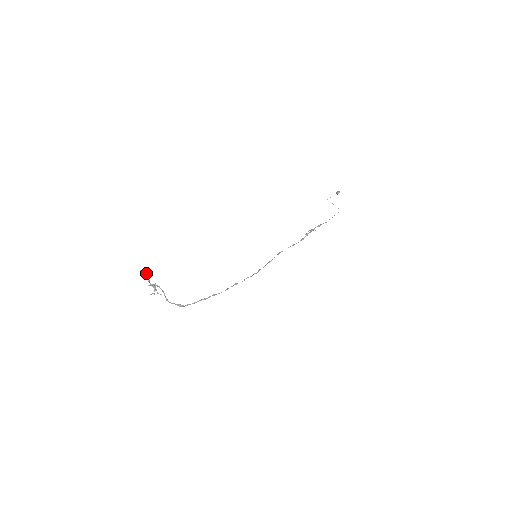
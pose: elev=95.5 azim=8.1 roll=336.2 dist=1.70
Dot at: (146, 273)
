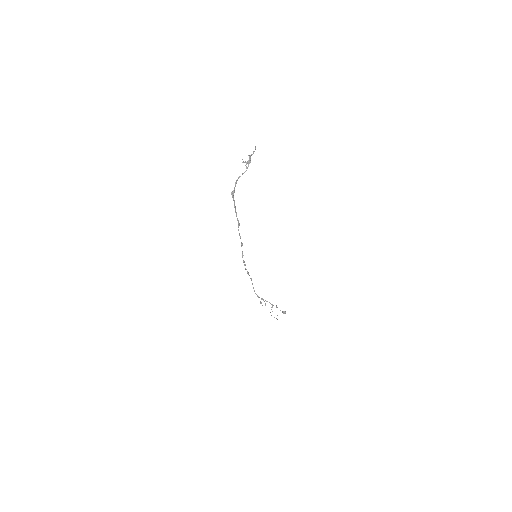
Dot at: occluded
